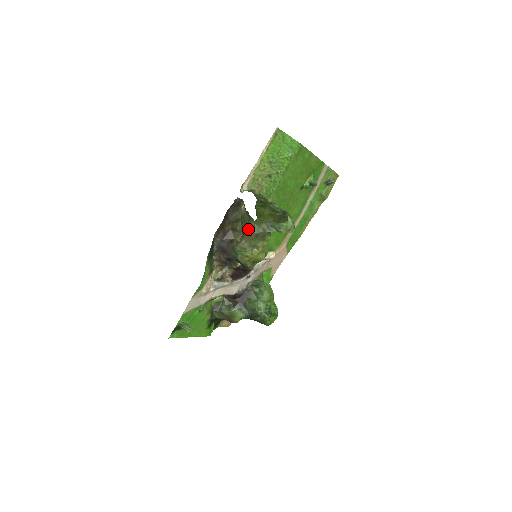
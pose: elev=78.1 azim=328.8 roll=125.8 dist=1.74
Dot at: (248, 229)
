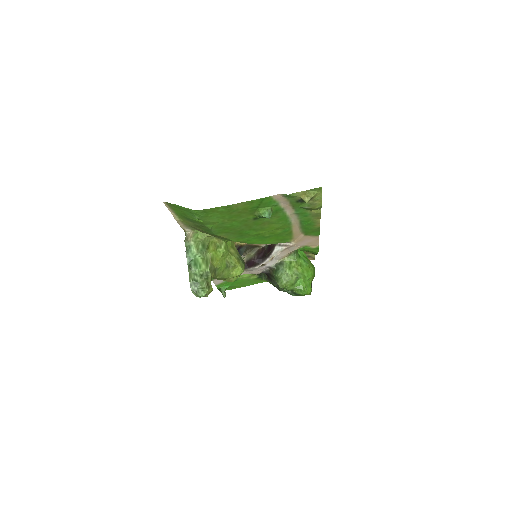
Dot at: occluded
